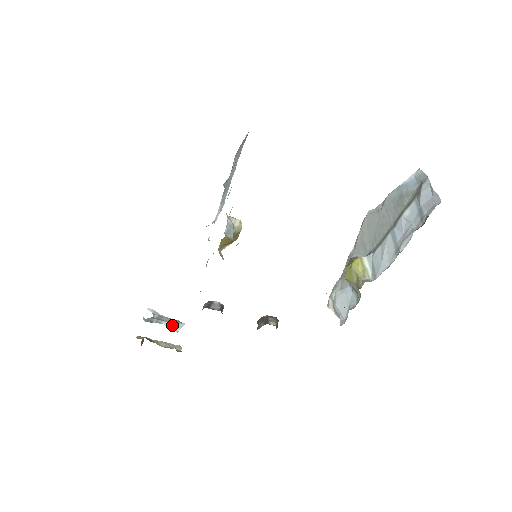
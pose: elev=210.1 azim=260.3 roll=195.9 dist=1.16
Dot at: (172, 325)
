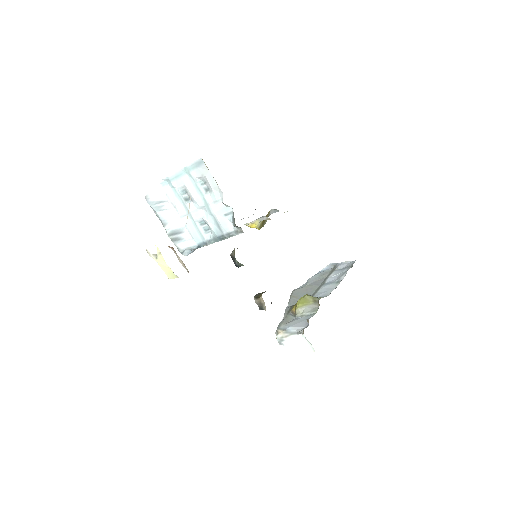
Dot at: (172, 271)
